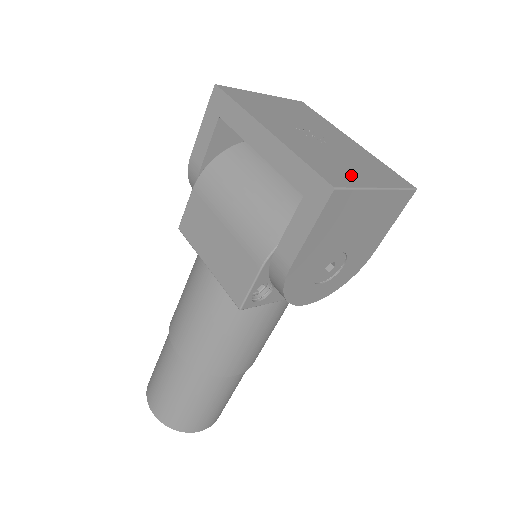
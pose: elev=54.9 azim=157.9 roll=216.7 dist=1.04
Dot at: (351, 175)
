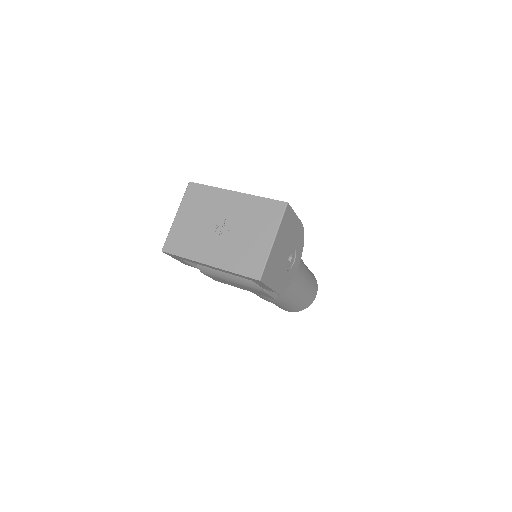
Dot at: (258, 250)
